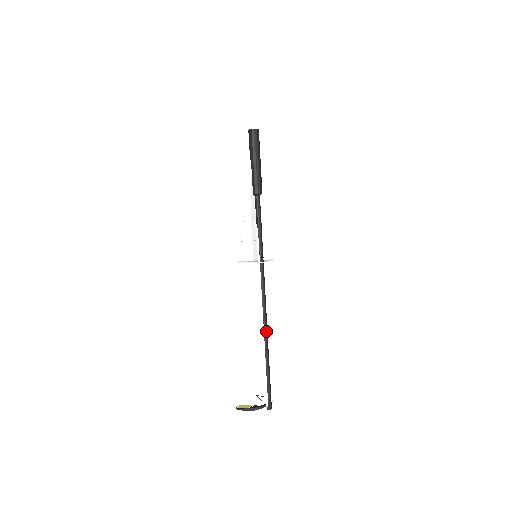
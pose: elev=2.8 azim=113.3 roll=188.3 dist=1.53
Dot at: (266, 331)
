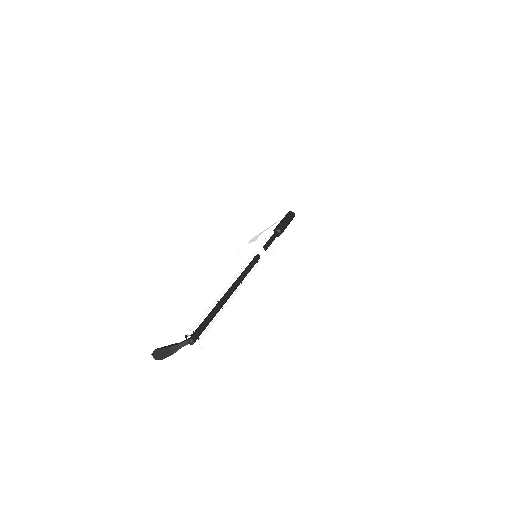
Dot at: (233, 287)
